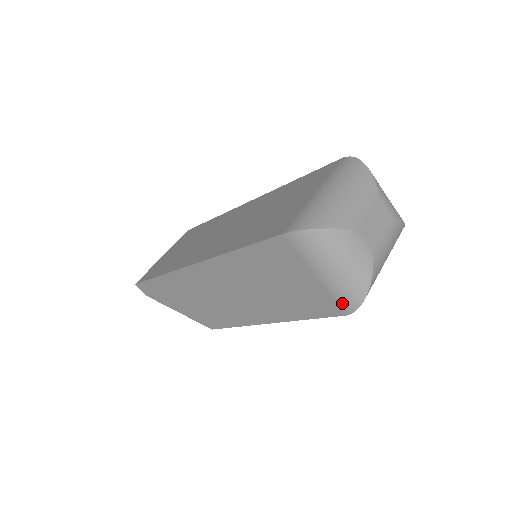
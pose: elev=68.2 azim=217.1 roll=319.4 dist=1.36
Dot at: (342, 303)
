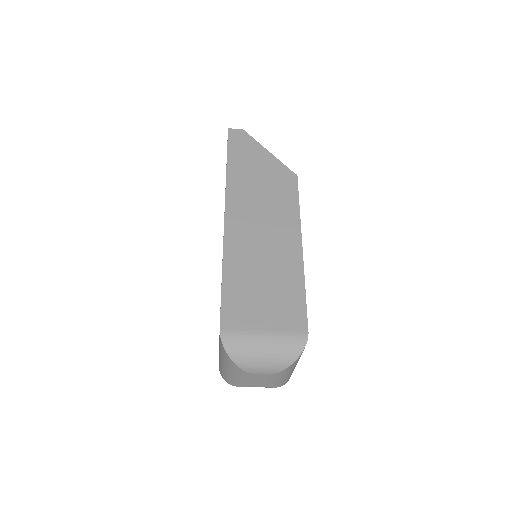
Dot at: occluded
